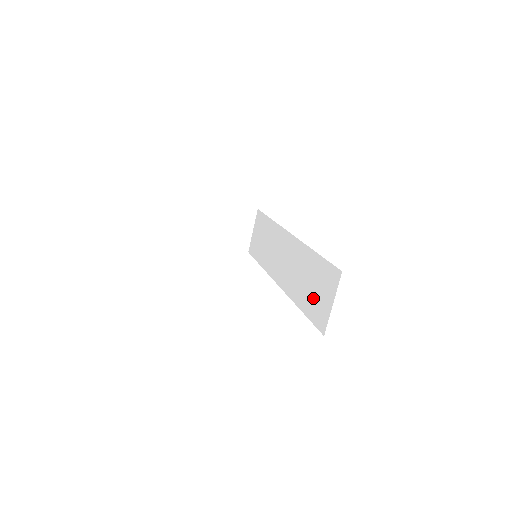
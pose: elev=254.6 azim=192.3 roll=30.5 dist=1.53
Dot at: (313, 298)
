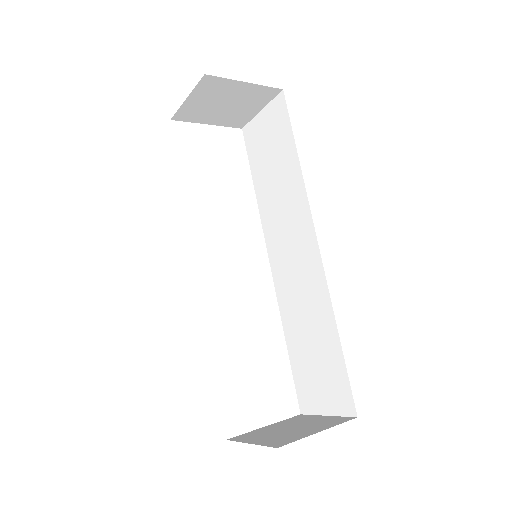
Dot at: (308, 367)
